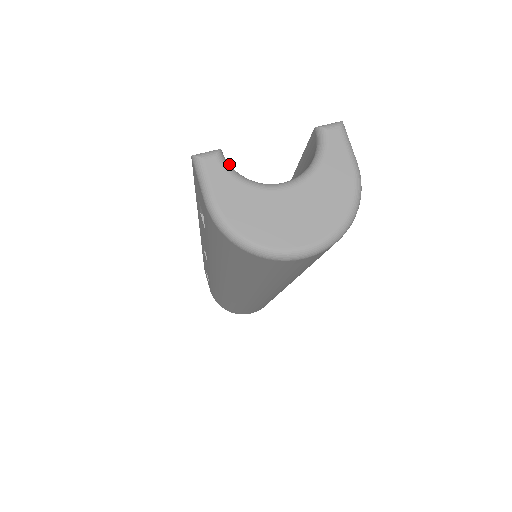
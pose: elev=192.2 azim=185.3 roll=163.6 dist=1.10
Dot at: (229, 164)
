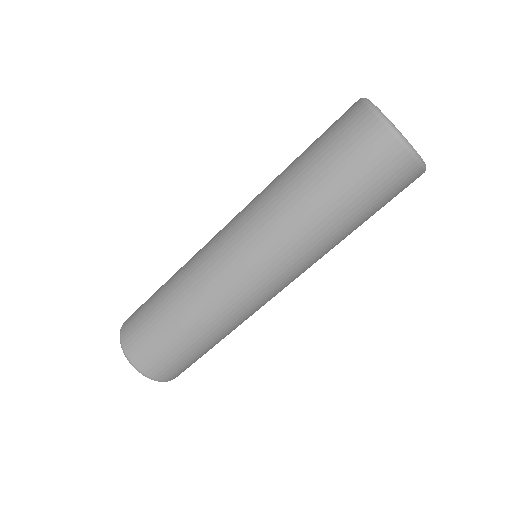
Dot at: occluded
